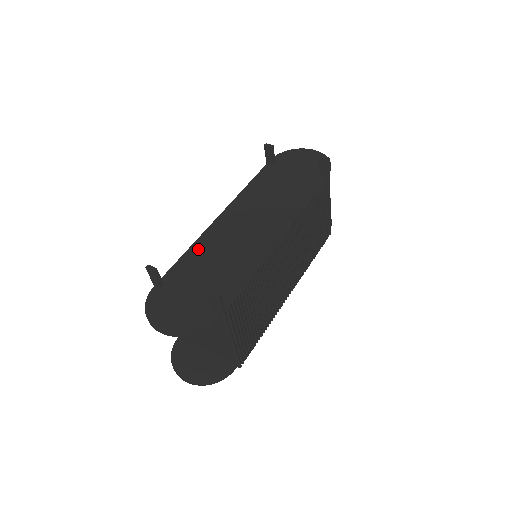
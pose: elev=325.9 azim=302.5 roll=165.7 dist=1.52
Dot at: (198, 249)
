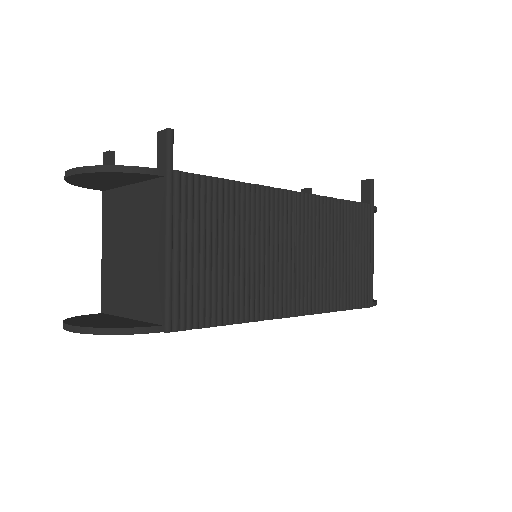
Dot at: occluded
